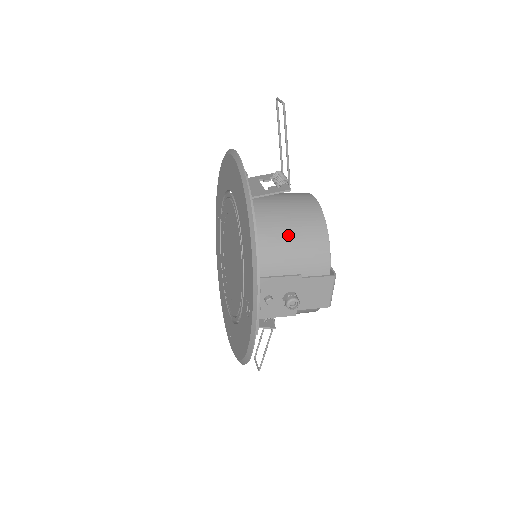
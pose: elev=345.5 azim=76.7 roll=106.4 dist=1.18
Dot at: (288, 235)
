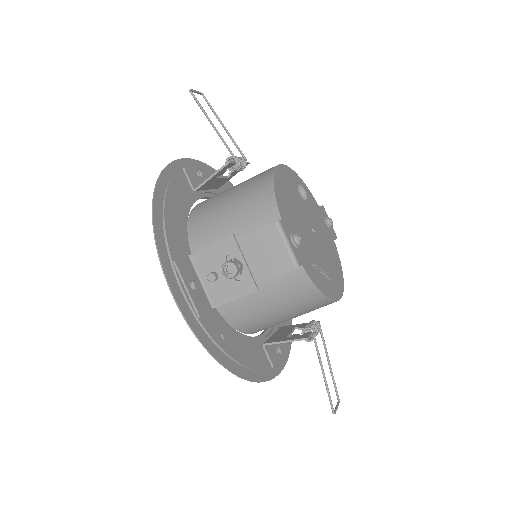
Dot at: (230, 205)
